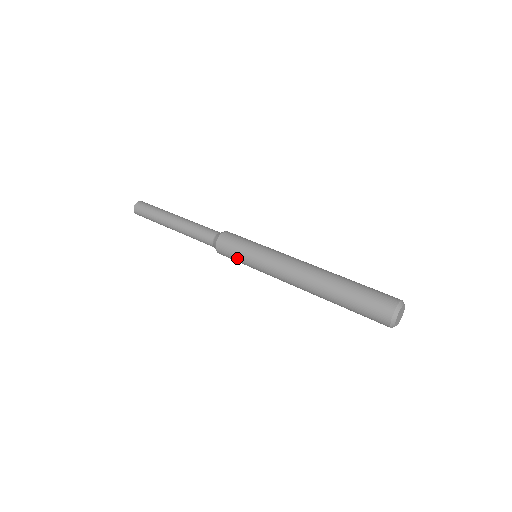
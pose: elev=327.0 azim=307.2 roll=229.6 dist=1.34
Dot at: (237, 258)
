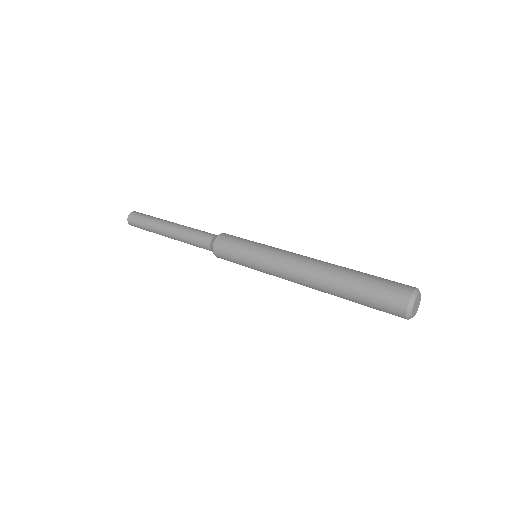
Dot at: (236, 259)
